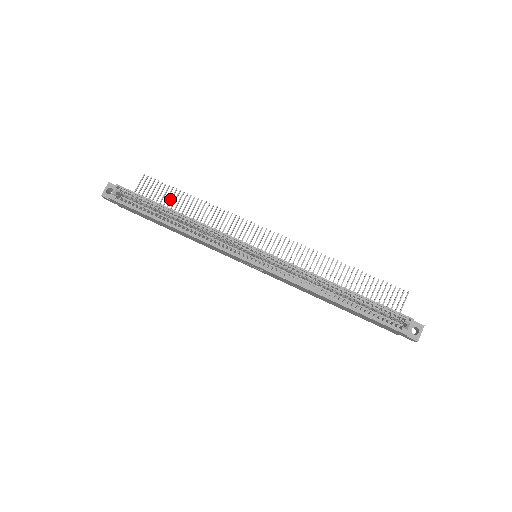
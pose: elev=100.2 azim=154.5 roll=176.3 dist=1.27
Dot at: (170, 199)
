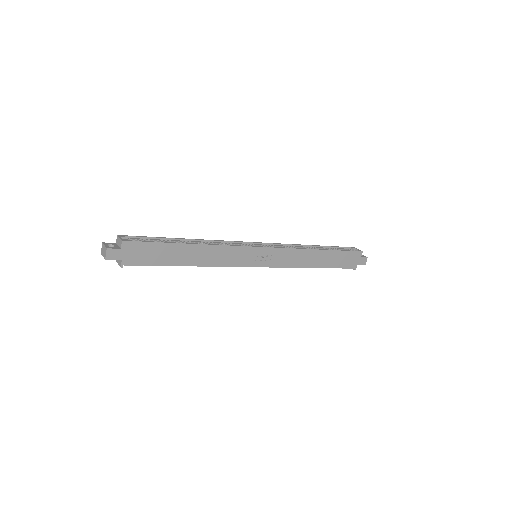
Dot at: occluded
